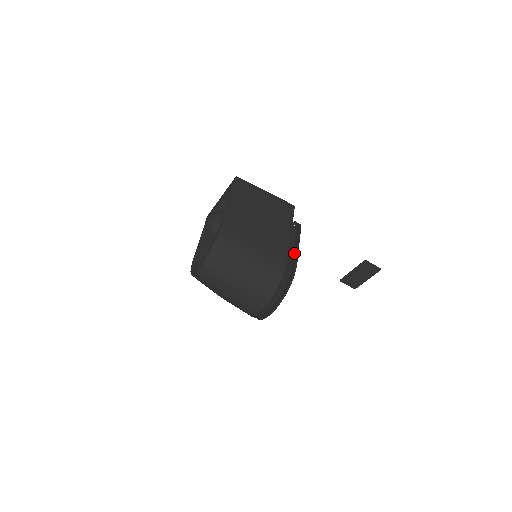
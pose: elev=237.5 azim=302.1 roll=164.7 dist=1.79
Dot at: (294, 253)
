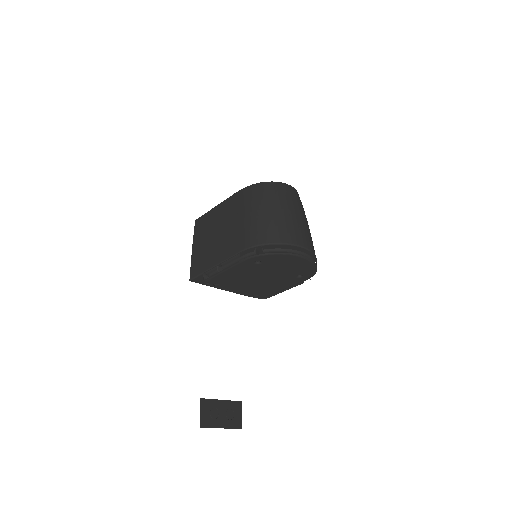
Dot at: occluded
